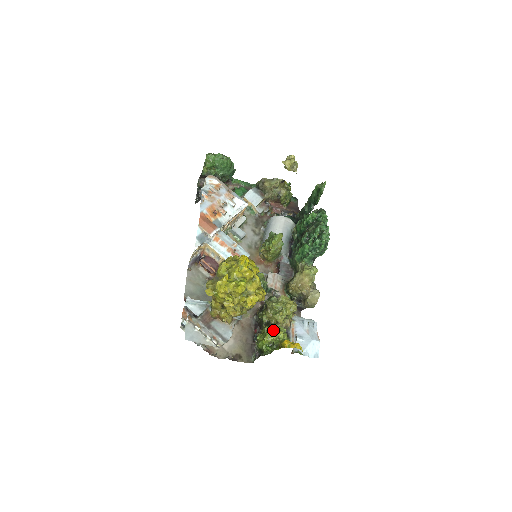
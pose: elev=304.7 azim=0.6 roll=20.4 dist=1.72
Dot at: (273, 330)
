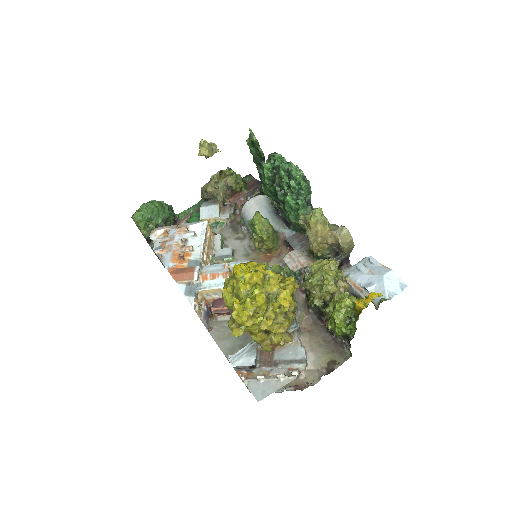
Dot at: (335, 305)
